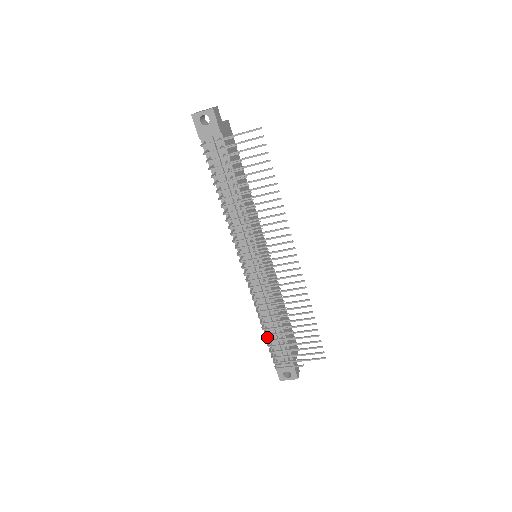
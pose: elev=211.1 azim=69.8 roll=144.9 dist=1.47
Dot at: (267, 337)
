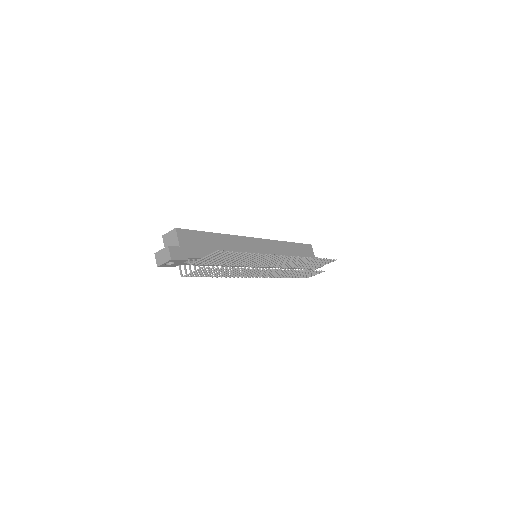
Dot at: occluded
